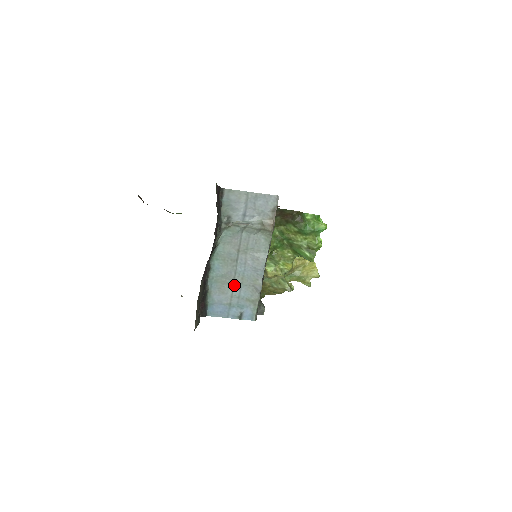
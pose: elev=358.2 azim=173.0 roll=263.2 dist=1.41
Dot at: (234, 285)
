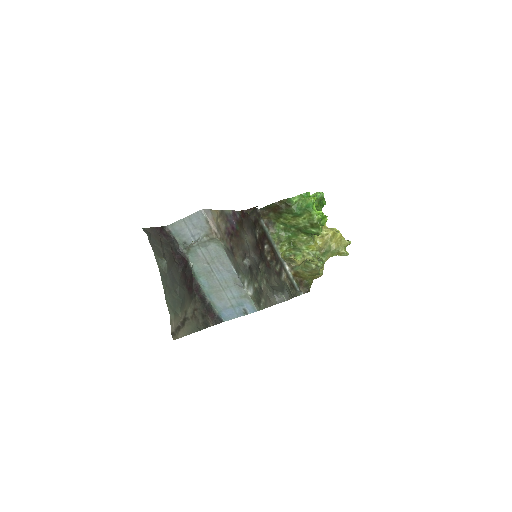
Dot at: (224, 290)
